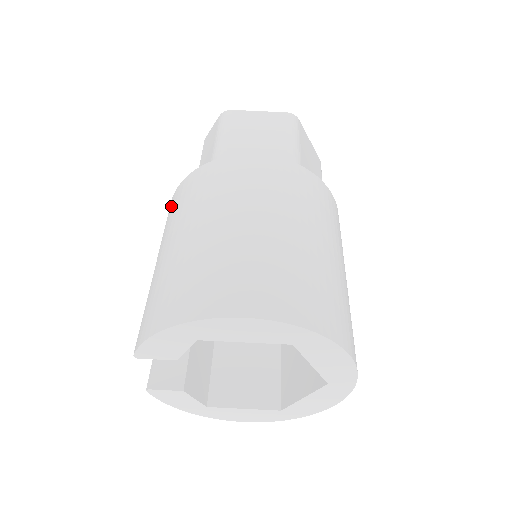
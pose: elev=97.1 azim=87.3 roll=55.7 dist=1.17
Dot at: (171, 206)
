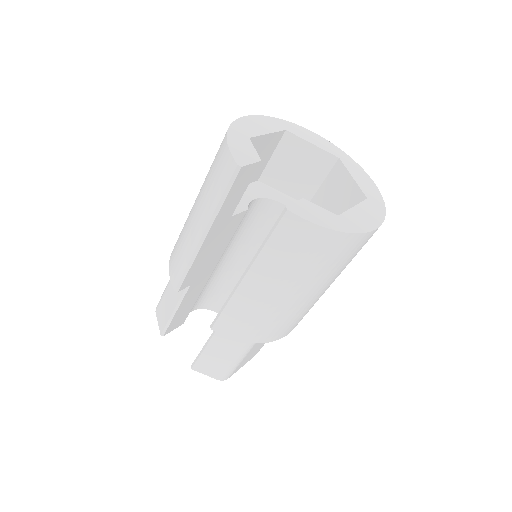
Dot at: (177, 271)
